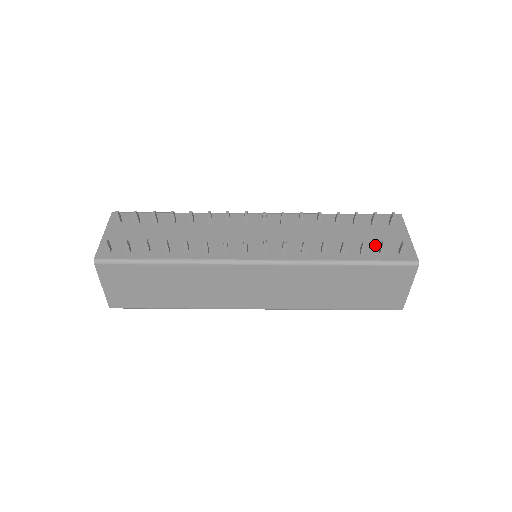
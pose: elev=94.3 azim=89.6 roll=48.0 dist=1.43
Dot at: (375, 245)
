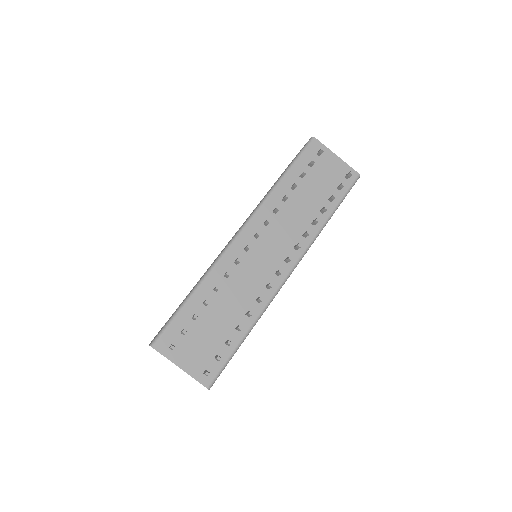
Dot at: (330, 185)
